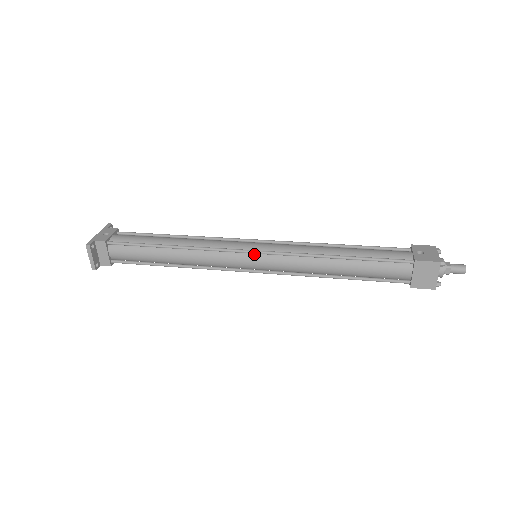
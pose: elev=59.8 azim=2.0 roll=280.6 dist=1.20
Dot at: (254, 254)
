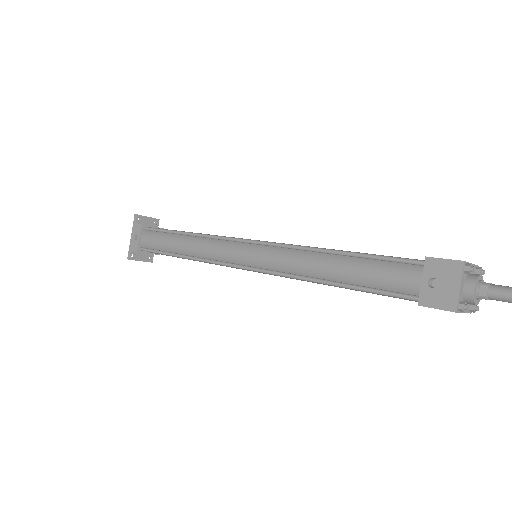
Dot at: (248, 267)
